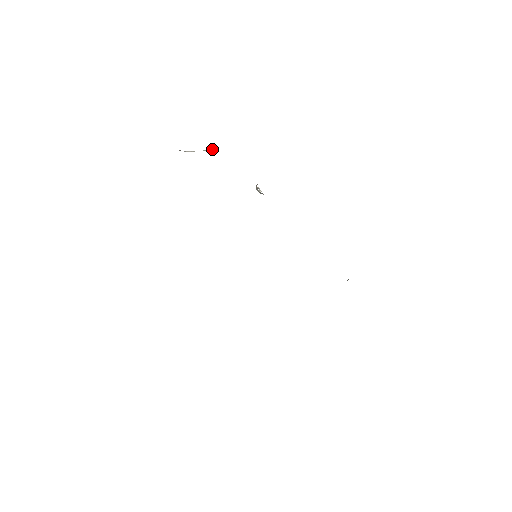
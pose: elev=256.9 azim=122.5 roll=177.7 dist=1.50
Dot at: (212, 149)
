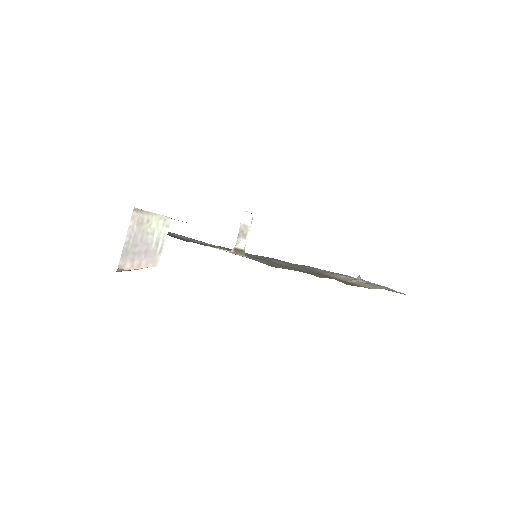
Dot at: (168, 219)
